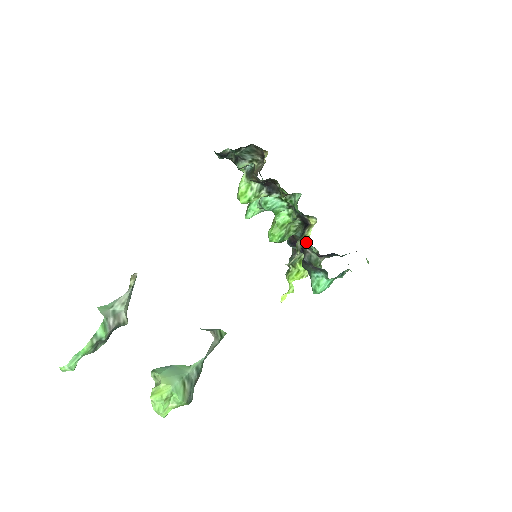
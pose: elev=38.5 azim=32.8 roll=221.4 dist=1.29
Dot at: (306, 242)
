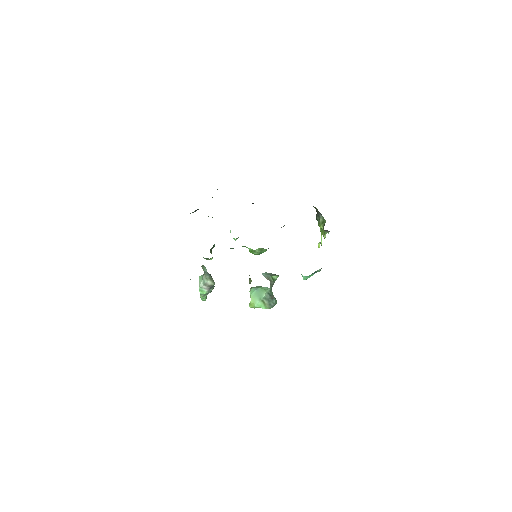
Dot at: occluded
